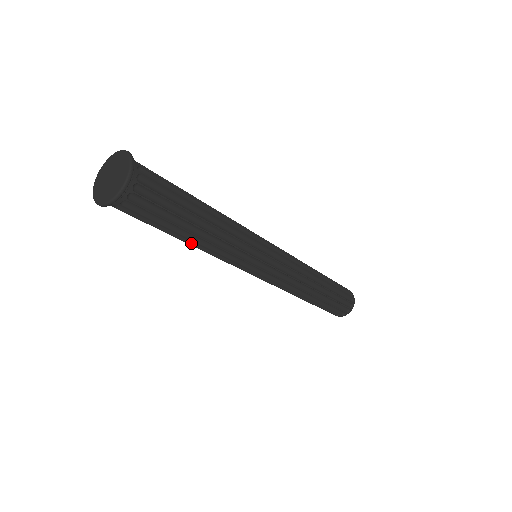
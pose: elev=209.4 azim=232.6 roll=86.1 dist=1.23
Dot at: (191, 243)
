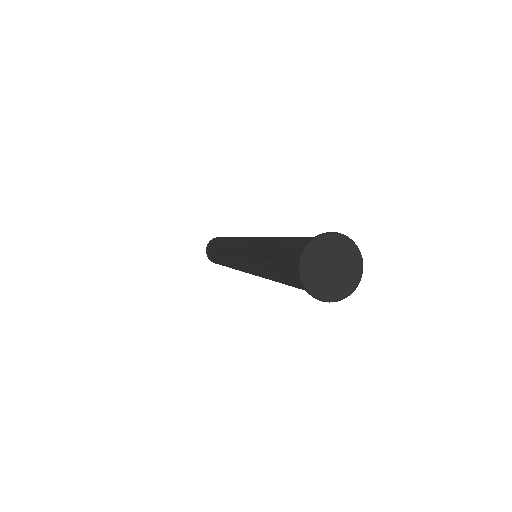
Dot at: (274, 279)
